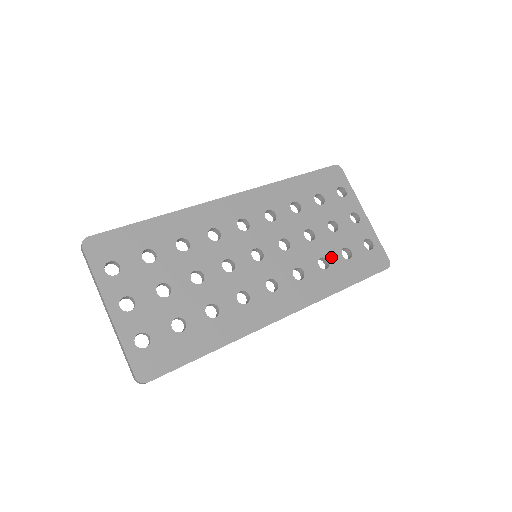
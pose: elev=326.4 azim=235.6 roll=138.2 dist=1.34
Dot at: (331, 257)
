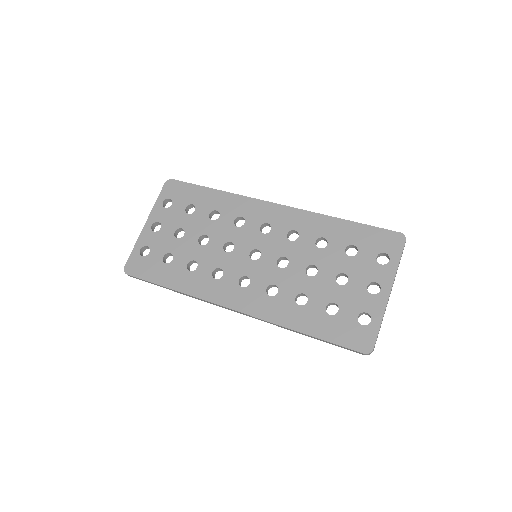
Dot at: (313, 300)
